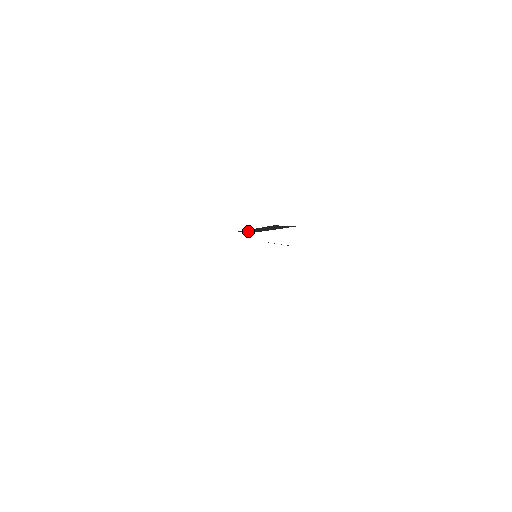
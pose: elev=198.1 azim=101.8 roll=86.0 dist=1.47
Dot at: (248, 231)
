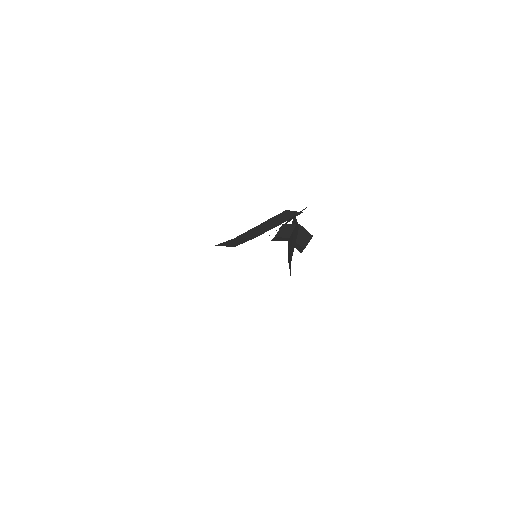
Dot at: (246, 236)
